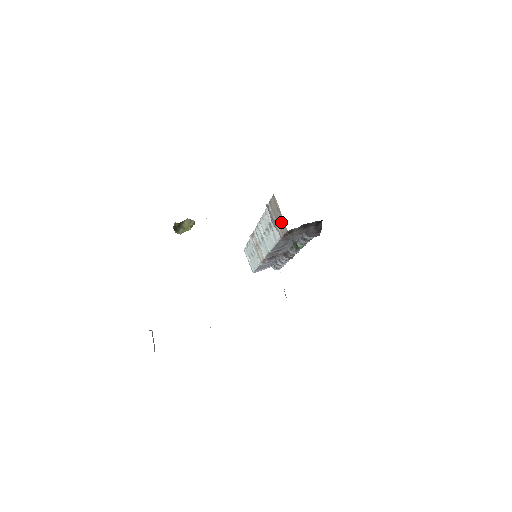
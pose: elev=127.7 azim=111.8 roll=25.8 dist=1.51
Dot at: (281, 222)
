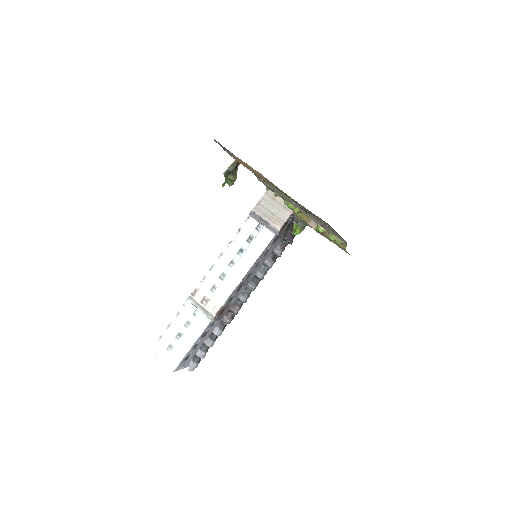
Dot at: (280, 212)
